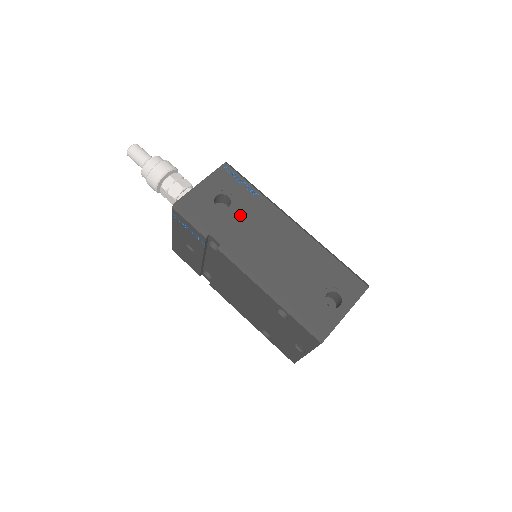
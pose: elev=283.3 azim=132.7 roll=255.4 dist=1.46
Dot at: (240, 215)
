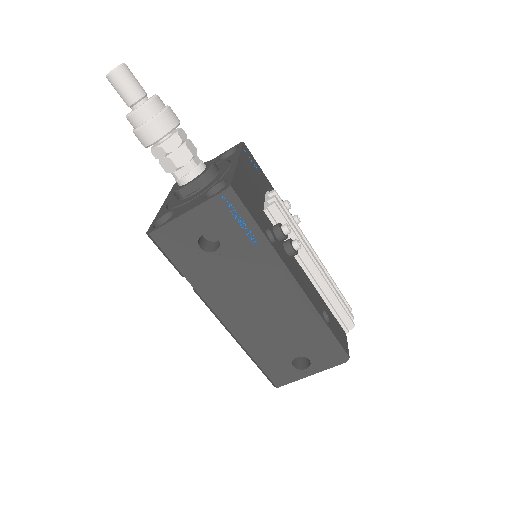
Dot at: (227, 264)
